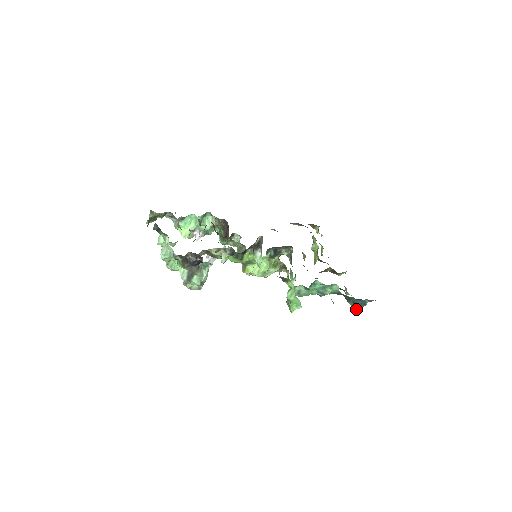
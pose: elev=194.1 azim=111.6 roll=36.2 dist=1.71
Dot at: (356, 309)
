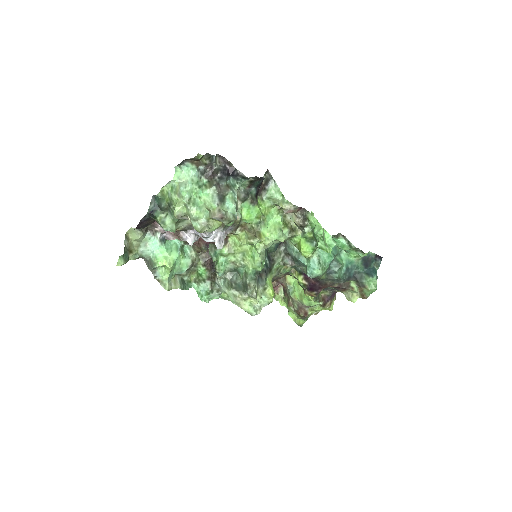
Dot at: (373, 288)
